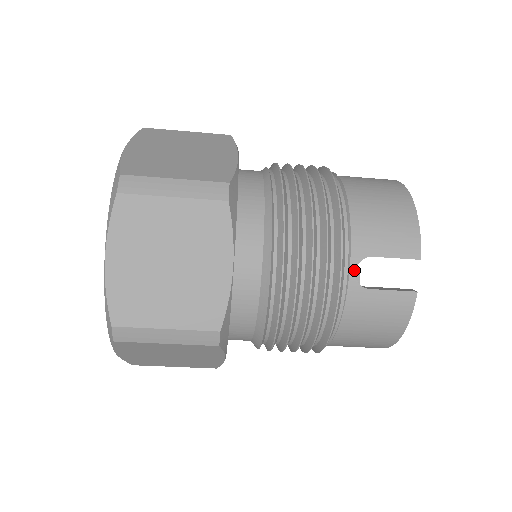
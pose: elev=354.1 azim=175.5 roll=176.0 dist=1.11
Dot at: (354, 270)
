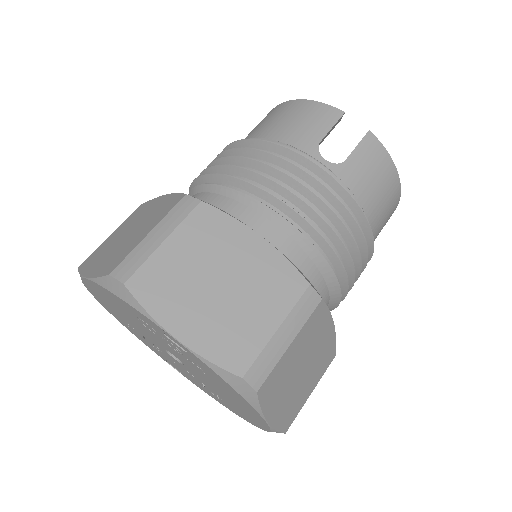
Dot at: (323, 160)
